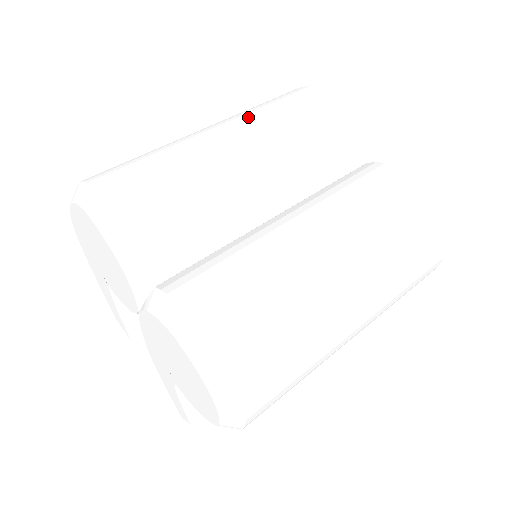
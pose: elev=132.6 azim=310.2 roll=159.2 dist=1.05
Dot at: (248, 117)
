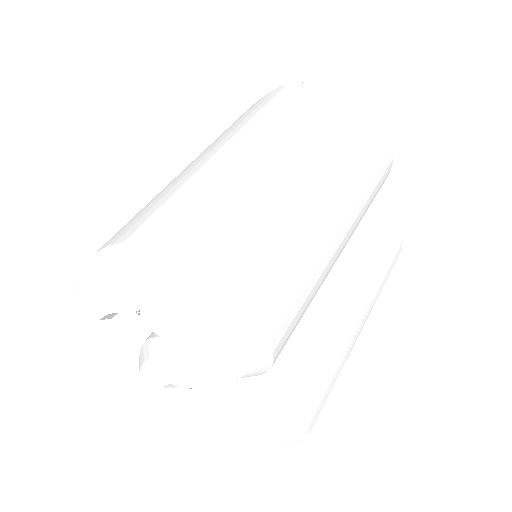
Dot at: (345, 175)
